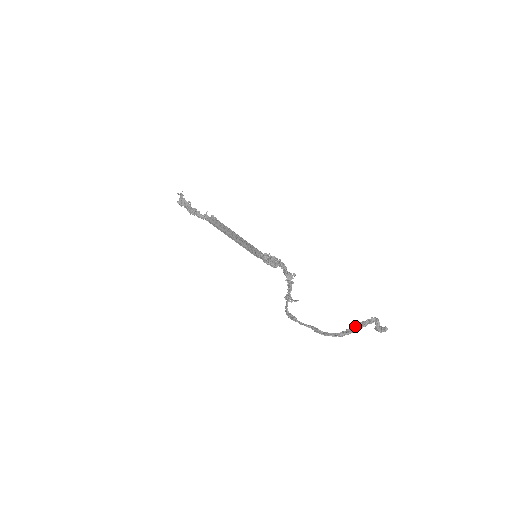
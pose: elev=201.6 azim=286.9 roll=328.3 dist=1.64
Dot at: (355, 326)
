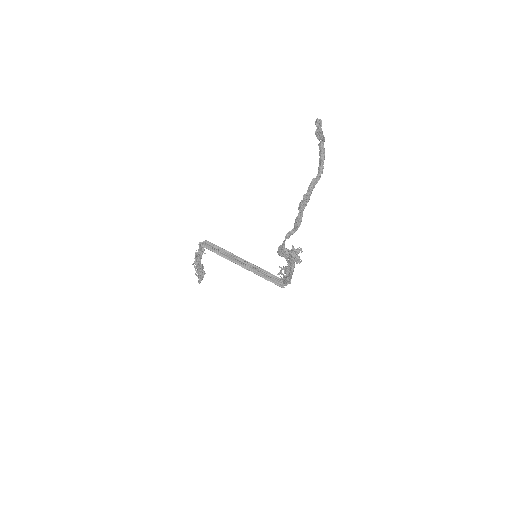
Dot at: occluded
